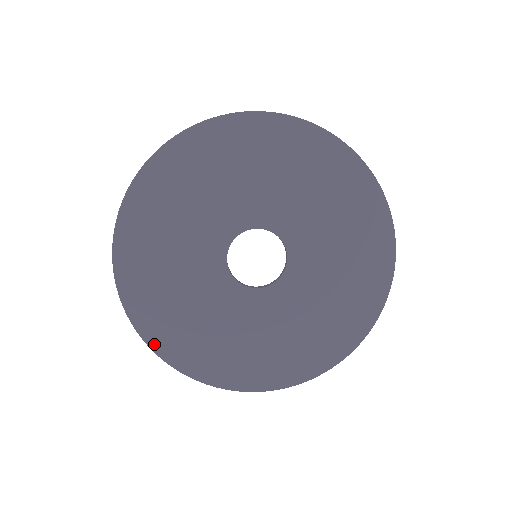
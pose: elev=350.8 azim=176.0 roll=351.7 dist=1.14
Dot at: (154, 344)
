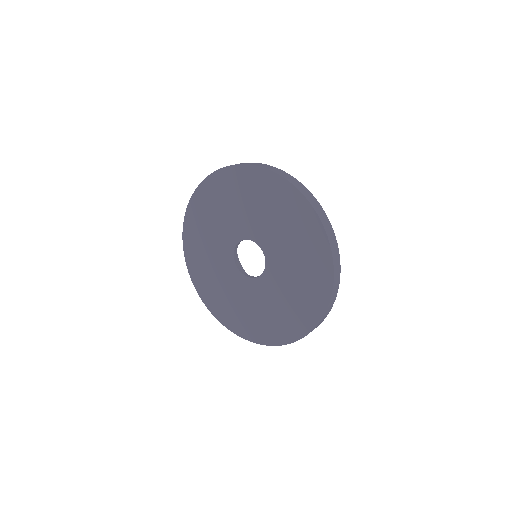
Dot at: (204, 299)
